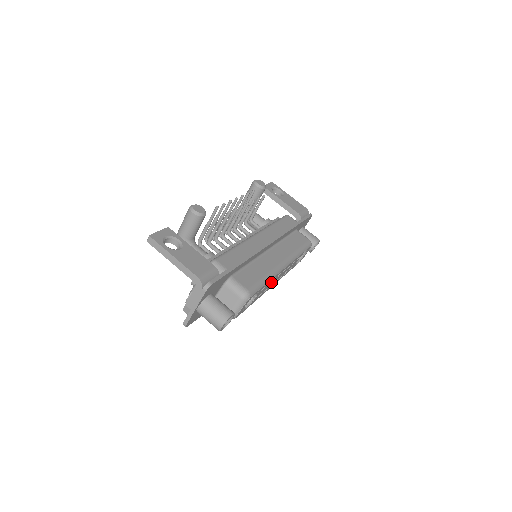
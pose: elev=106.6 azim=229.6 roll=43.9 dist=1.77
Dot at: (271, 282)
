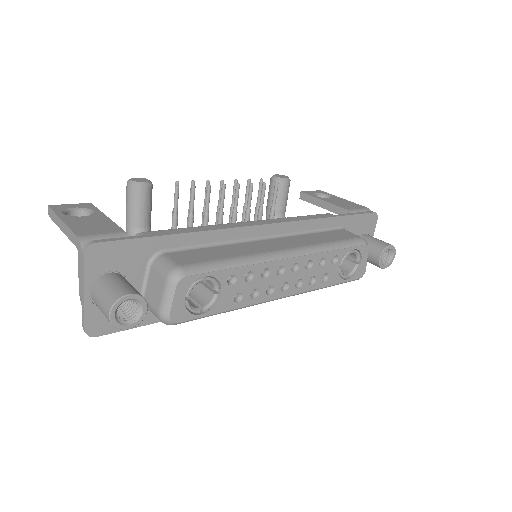
Dot at: (260, 278)
